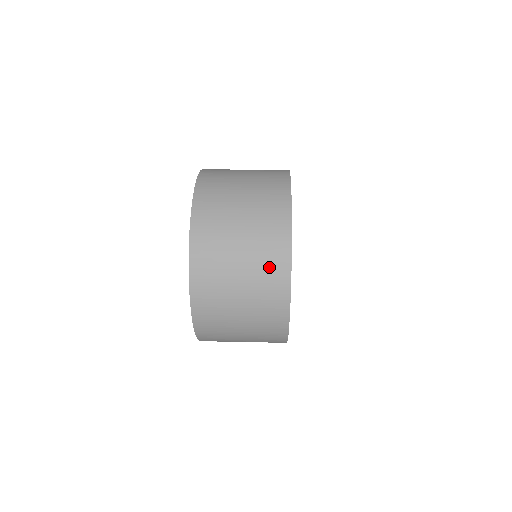
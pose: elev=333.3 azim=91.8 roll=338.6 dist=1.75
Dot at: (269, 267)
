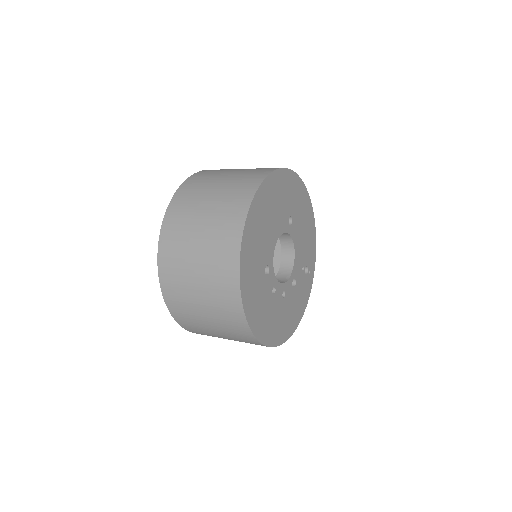
Dot at: (223, 234)
